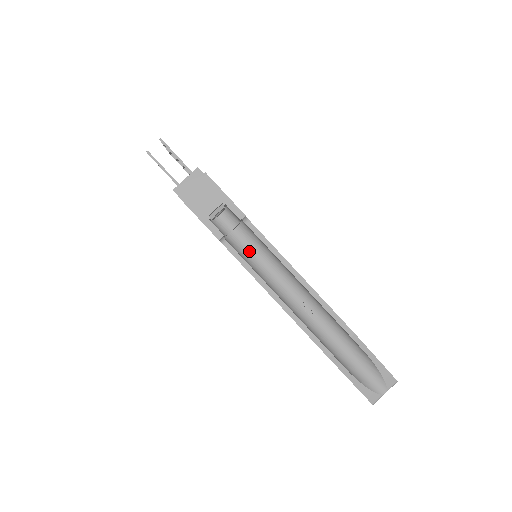
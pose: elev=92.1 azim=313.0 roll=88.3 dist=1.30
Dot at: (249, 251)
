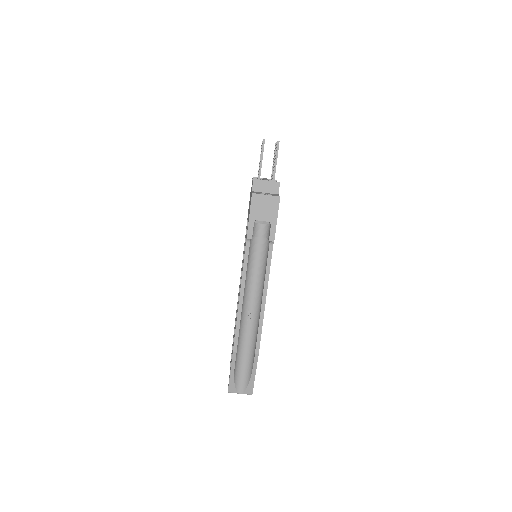
Dot at: (255, 256)
